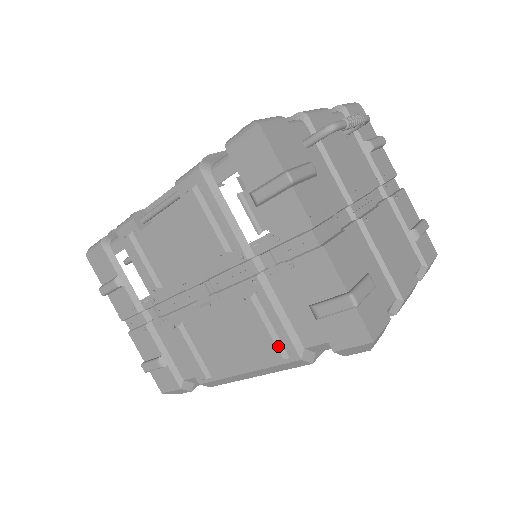
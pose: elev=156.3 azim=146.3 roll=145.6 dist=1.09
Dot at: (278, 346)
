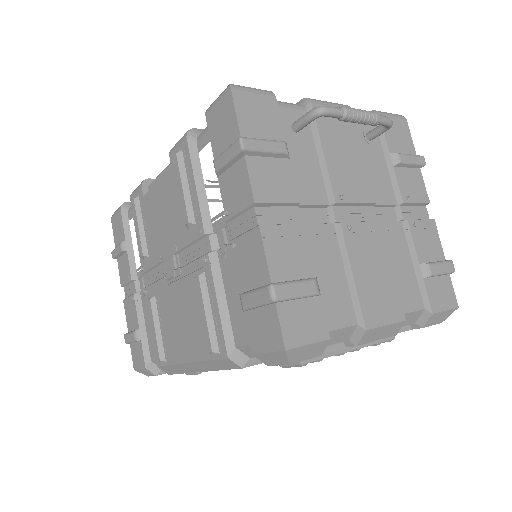
Dot at: (211, 336)
